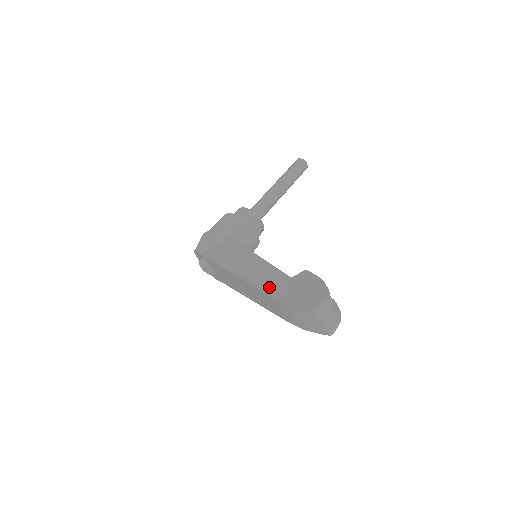
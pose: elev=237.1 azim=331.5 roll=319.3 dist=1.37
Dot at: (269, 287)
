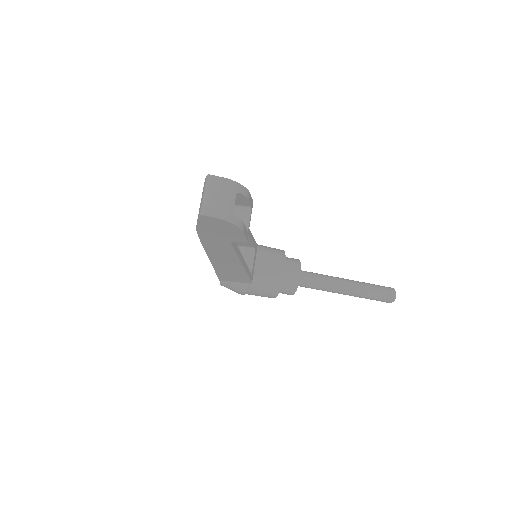
Dot at: occluded
